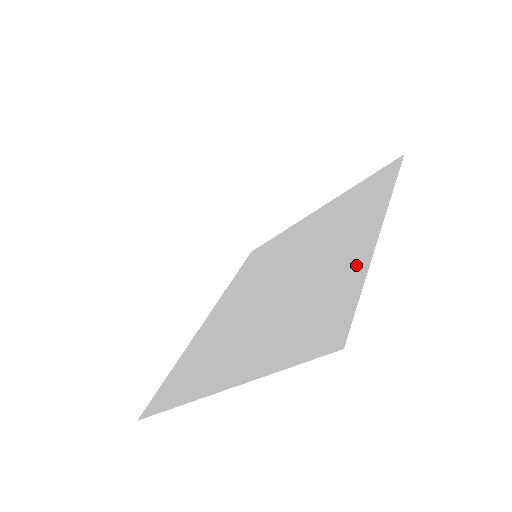
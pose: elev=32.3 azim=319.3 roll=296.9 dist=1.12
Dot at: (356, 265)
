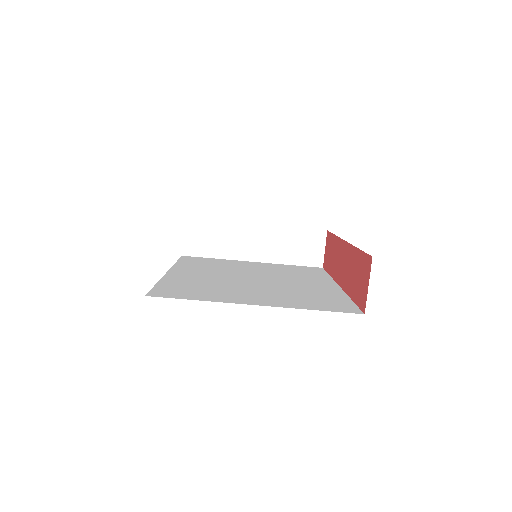
Dot at: (336, 293)
